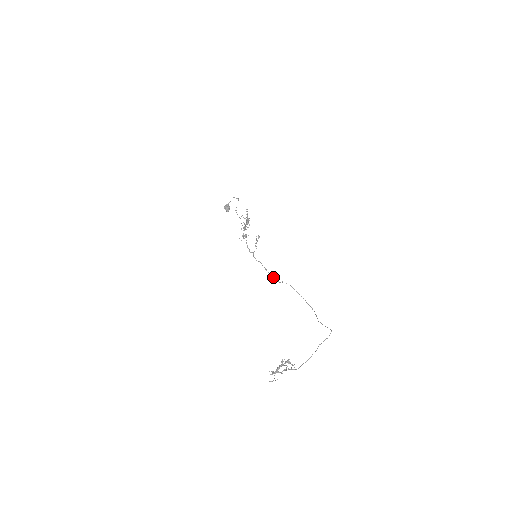
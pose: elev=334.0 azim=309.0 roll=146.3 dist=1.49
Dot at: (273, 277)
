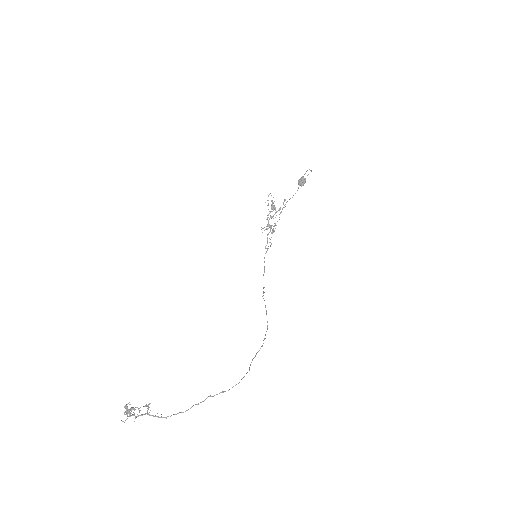
Dot at: occluded
